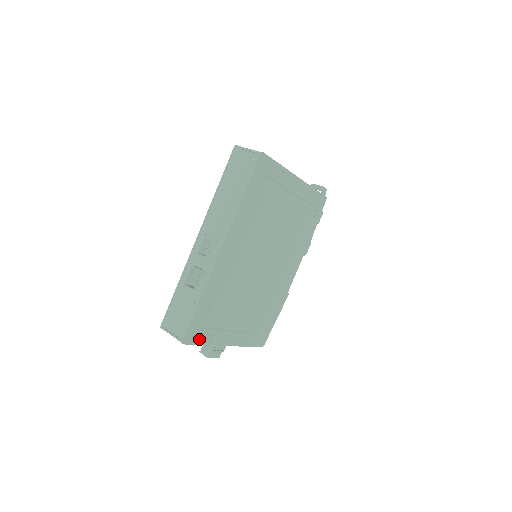
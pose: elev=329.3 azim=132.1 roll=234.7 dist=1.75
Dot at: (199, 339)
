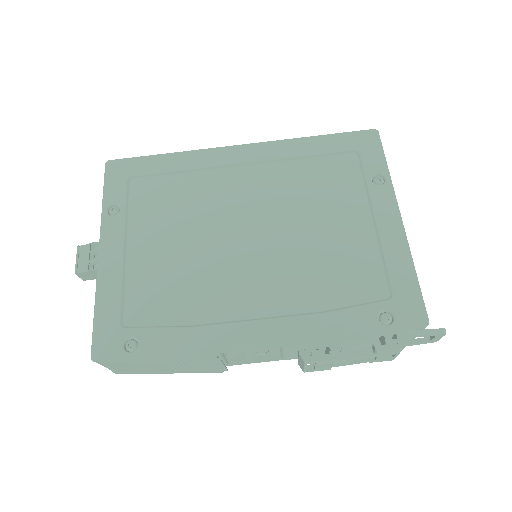
Dot at: (112, 186)
